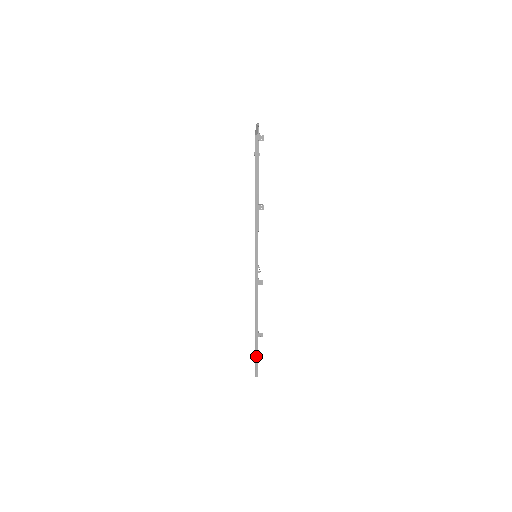
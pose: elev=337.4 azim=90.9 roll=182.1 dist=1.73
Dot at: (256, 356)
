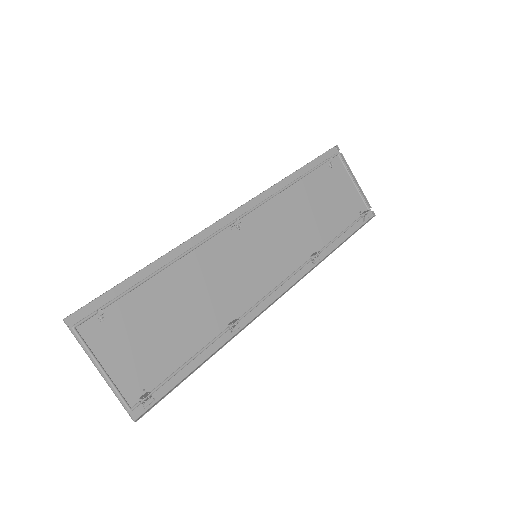
Dot at: (107, 292)
